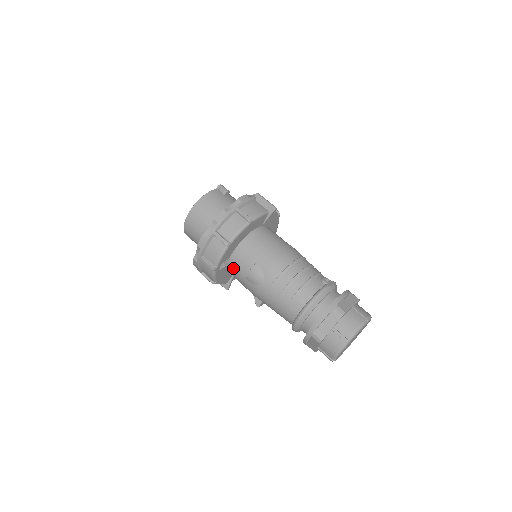
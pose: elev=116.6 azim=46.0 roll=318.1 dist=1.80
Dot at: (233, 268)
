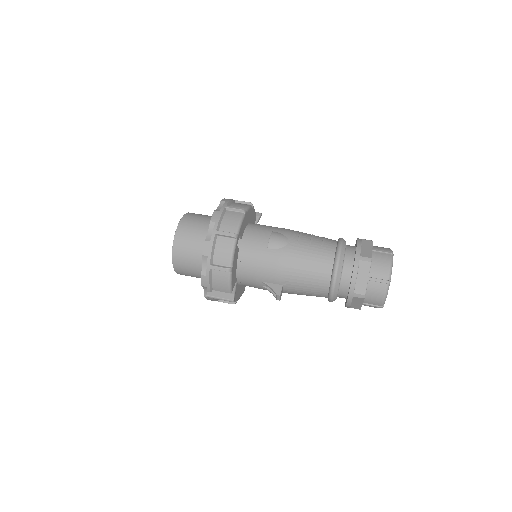
Dot at: (248, 246)
